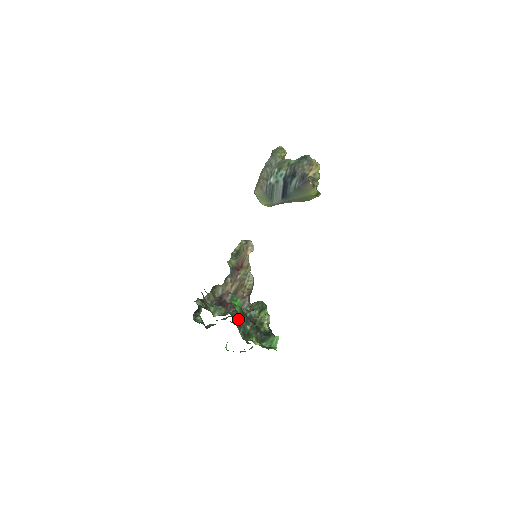
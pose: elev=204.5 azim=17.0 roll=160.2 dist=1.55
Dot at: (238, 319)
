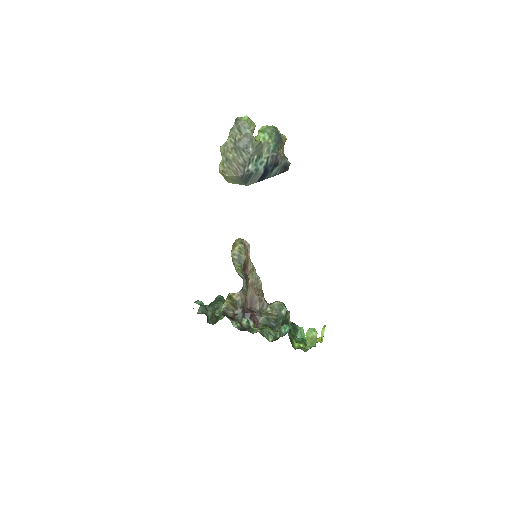
Dot at: occluded
